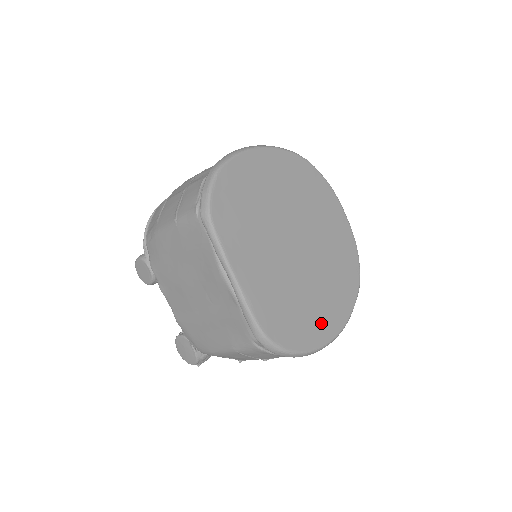
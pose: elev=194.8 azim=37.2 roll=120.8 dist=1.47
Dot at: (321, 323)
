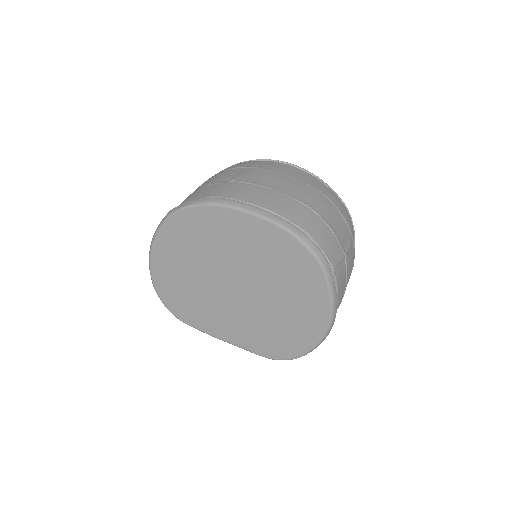
Dot at: (306, 324)
